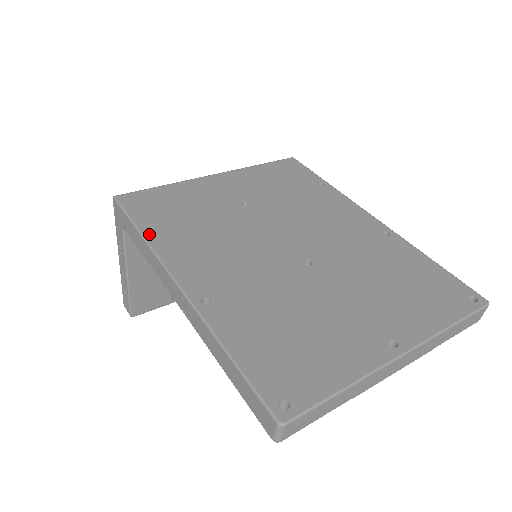
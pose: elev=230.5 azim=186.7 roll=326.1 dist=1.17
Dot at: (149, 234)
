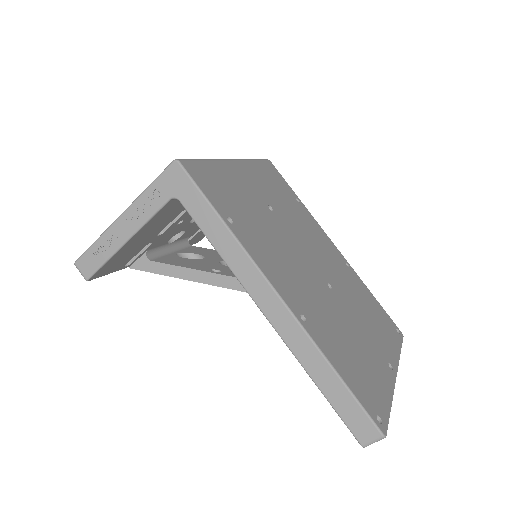
Dot at: (232, 227)
